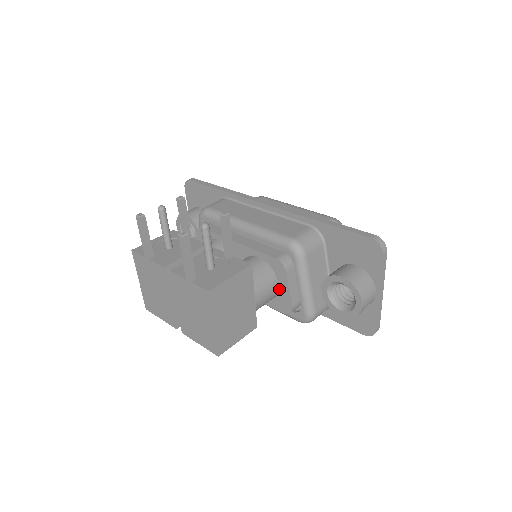
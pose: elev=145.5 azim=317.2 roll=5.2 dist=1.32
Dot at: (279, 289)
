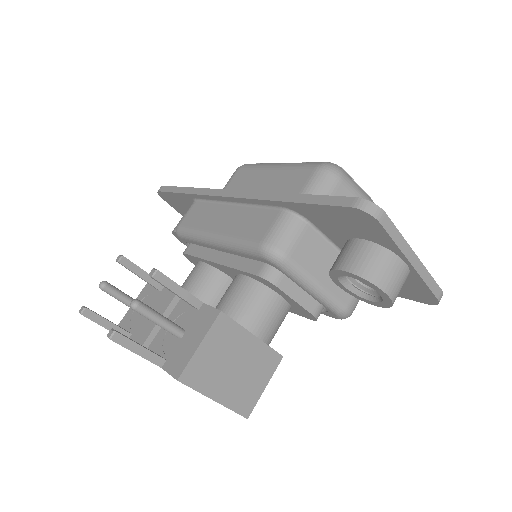
Dot at: (287, 301)
